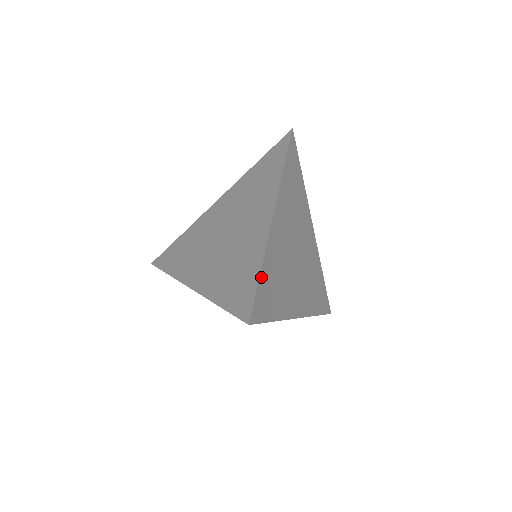
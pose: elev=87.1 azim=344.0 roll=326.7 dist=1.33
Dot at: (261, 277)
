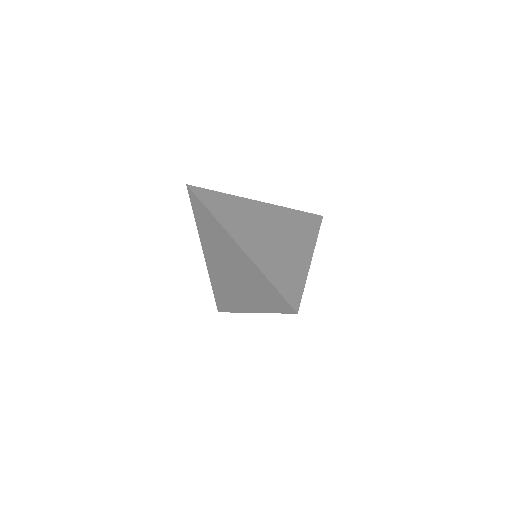
Dot at: (274, 284)
